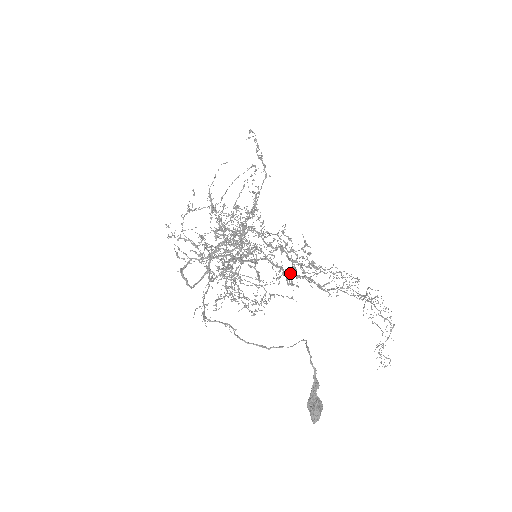
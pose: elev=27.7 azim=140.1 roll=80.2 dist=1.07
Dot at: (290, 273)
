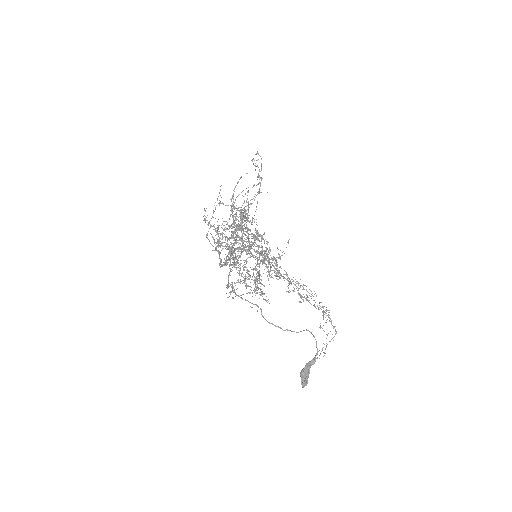
Dot at: occluded
